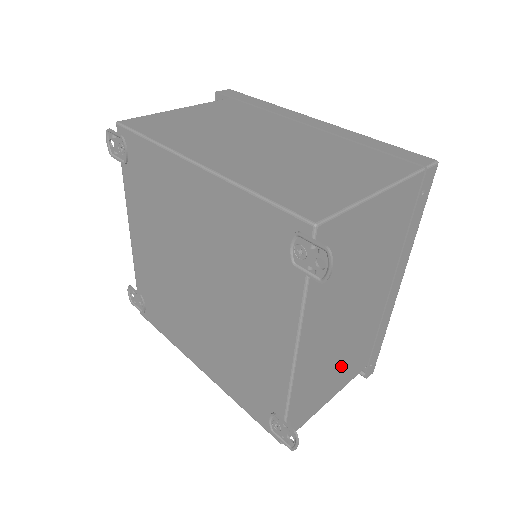
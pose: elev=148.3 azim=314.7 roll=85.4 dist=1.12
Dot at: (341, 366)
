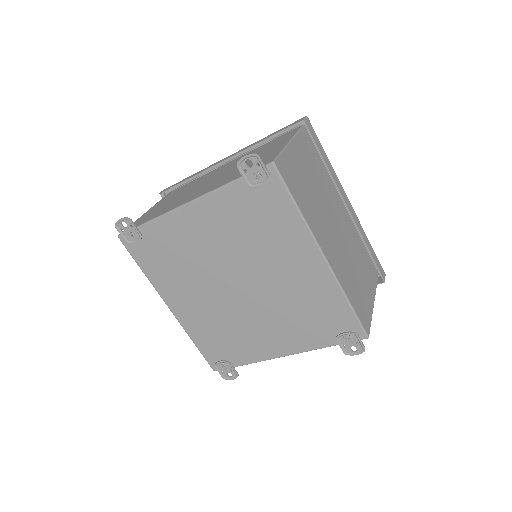
Dot at: occluded
